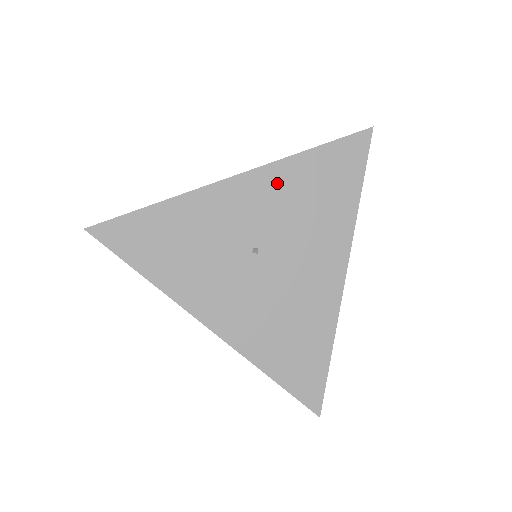
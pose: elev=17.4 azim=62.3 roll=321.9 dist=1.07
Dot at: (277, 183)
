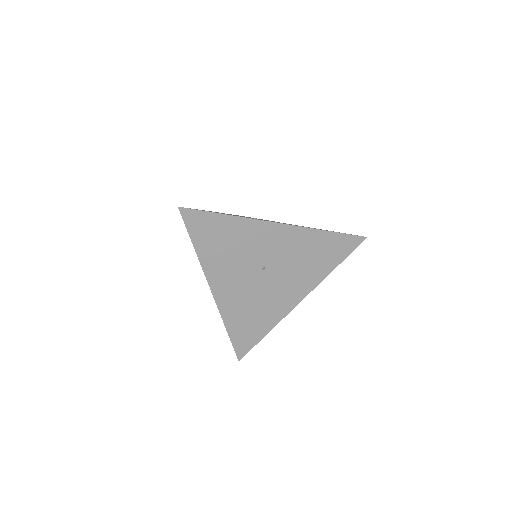
Dot at: (299, 239)
